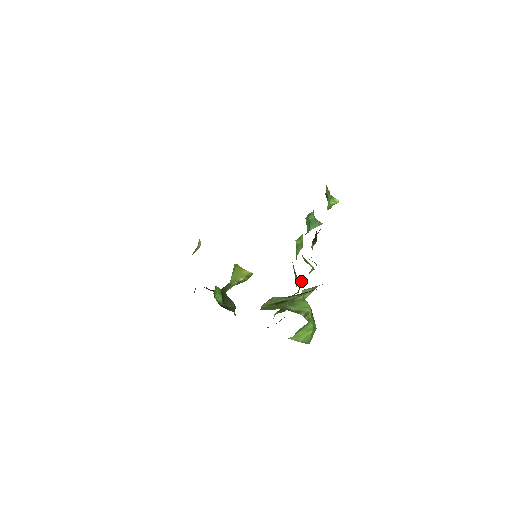
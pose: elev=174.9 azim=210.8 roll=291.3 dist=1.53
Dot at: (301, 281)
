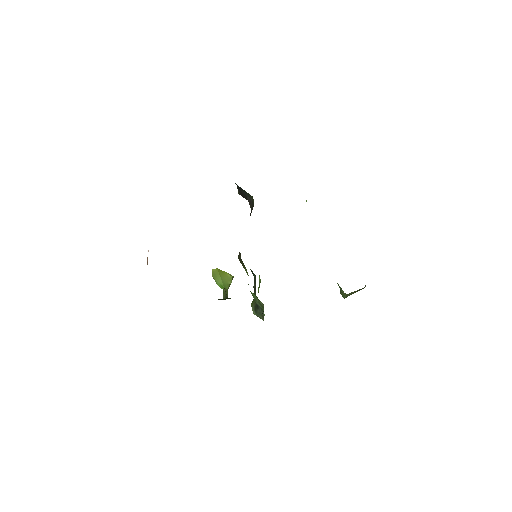
Dot at: occluded
